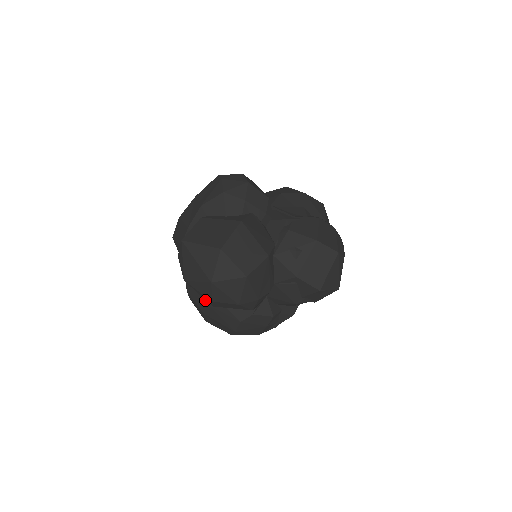
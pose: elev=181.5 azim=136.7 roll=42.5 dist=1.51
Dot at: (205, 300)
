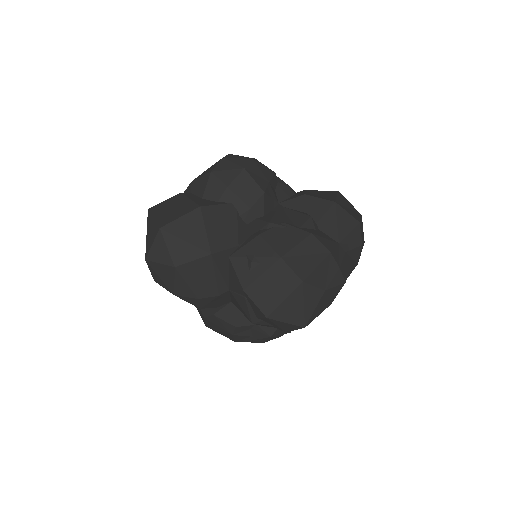
Dot at: occluded
